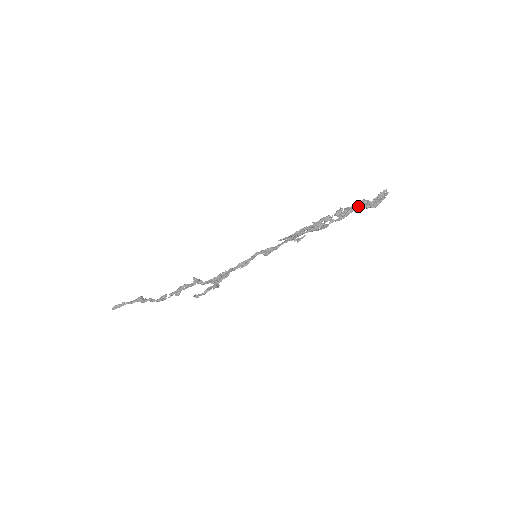
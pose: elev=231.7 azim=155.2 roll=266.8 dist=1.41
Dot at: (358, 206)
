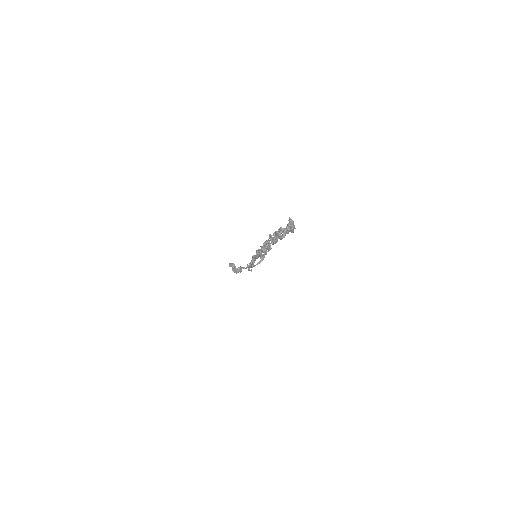
Dot at: (278, 235)
